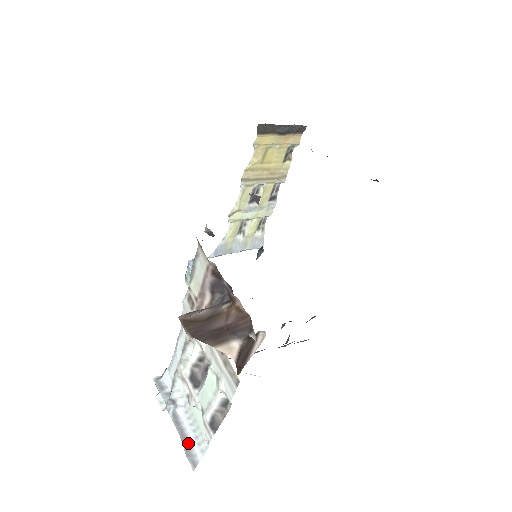
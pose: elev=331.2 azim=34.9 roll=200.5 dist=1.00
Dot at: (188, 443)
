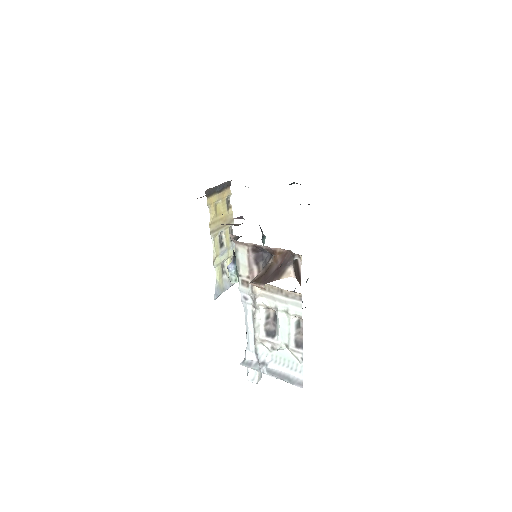
Dot at: (288, 377)
